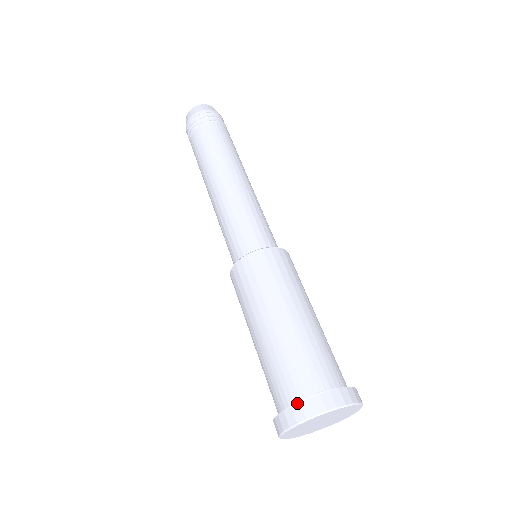
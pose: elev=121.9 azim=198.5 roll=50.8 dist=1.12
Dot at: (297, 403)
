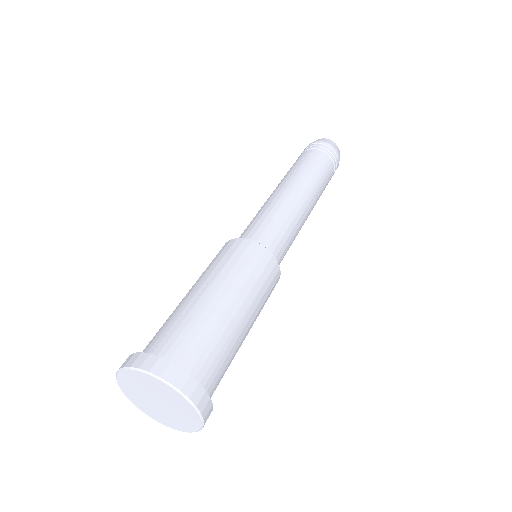
Dot at: (133, 353)
